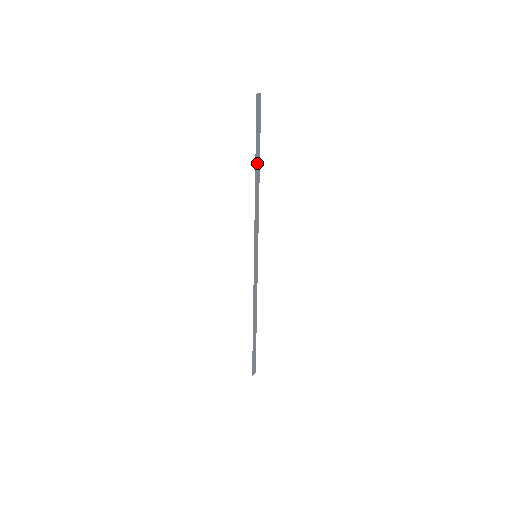
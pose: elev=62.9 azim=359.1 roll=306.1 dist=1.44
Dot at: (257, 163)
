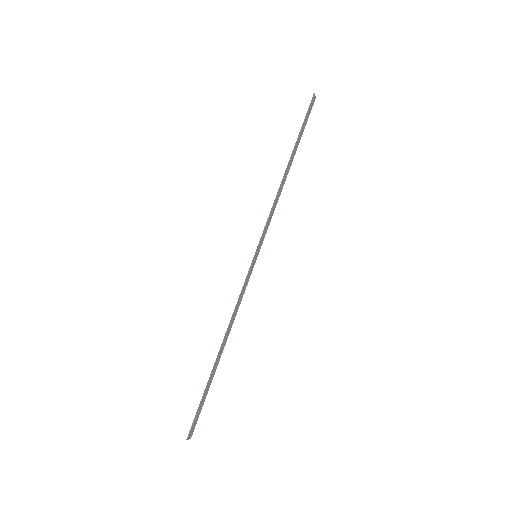
Dot at: (293, 155)
